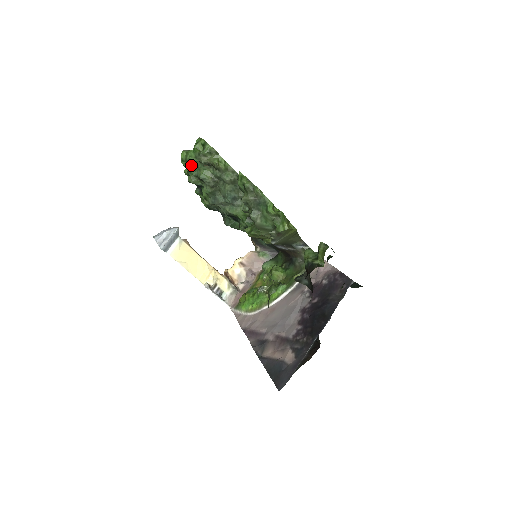
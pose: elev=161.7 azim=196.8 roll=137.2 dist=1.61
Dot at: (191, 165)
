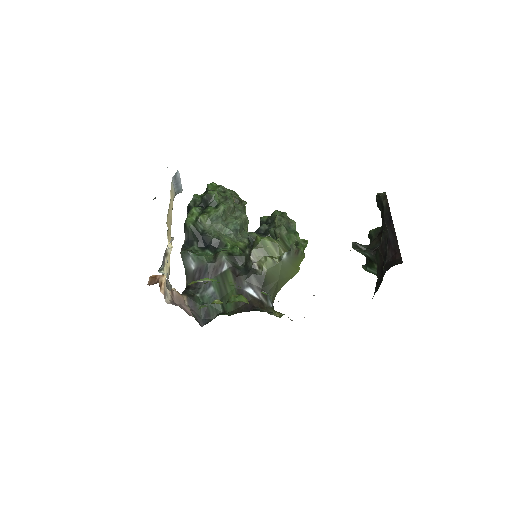
Dot at: (220, 190)
